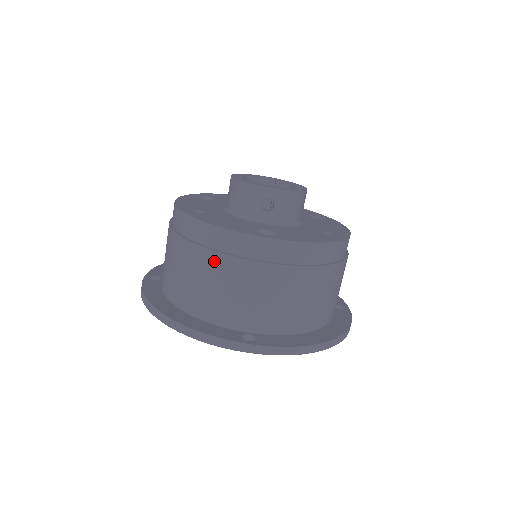
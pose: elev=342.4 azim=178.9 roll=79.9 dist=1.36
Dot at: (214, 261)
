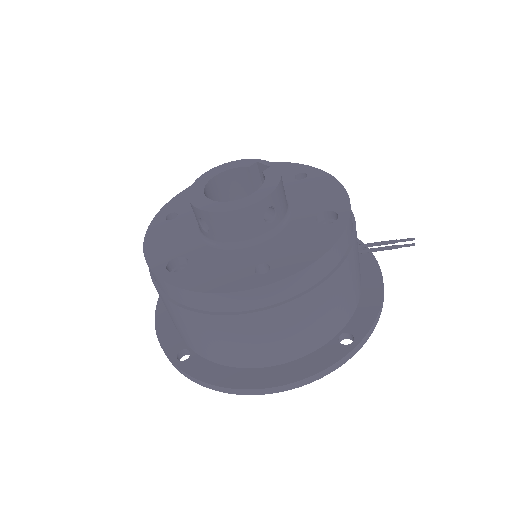
Dot at: occluded
